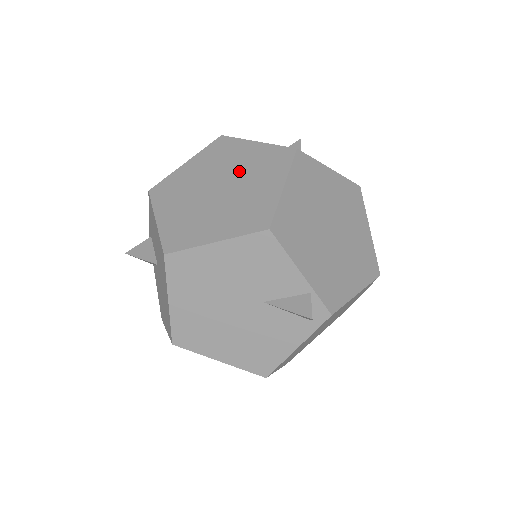
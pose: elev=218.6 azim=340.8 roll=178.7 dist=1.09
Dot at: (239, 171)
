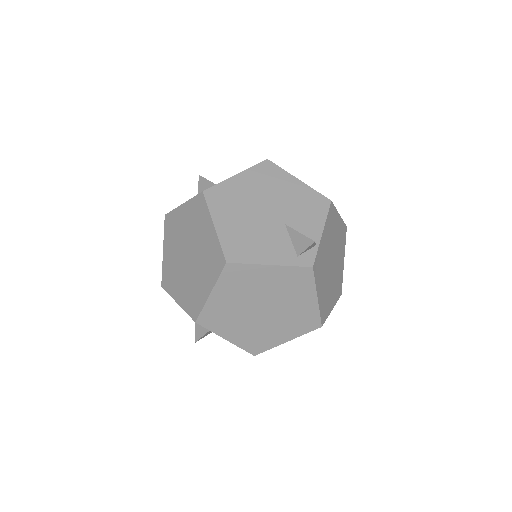
Dot at: occluded
